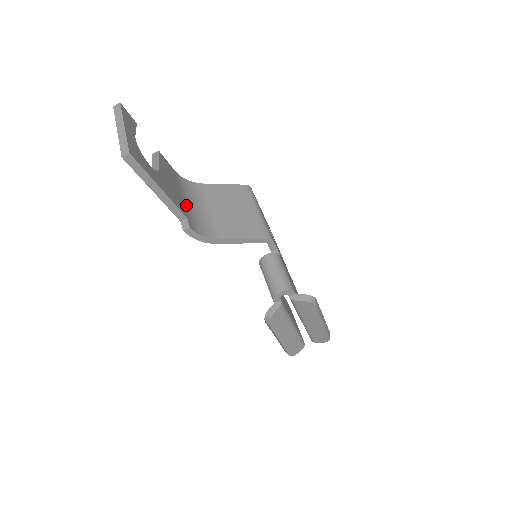
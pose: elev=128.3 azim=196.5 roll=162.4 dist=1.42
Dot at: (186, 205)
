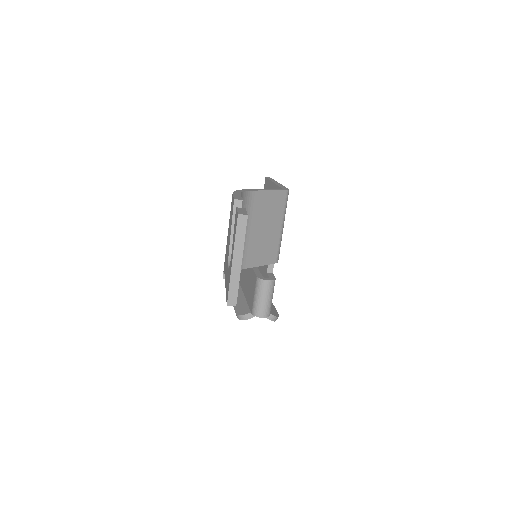
Dot at: occluded
